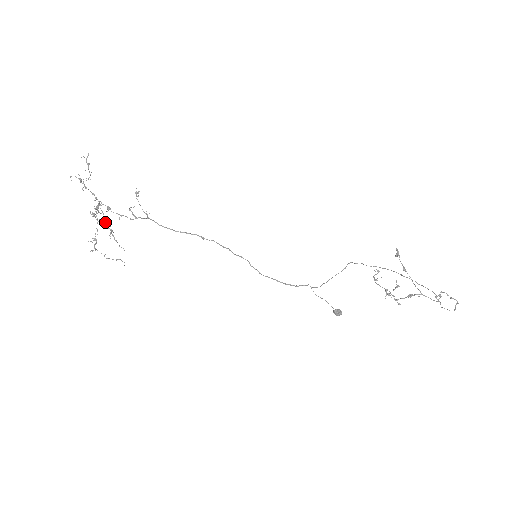
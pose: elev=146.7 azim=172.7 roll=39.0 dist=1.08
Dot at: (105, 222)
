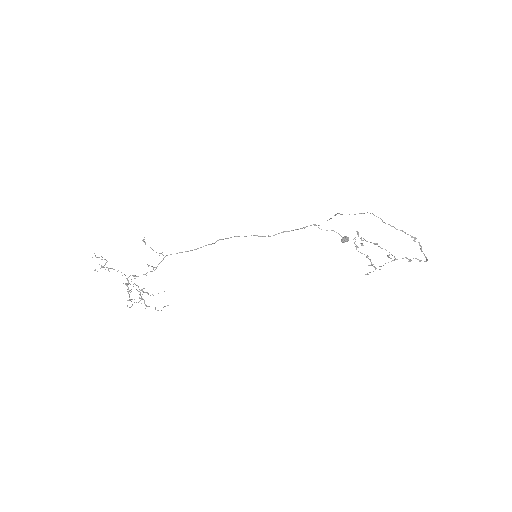
Dot at: (140, 290)
